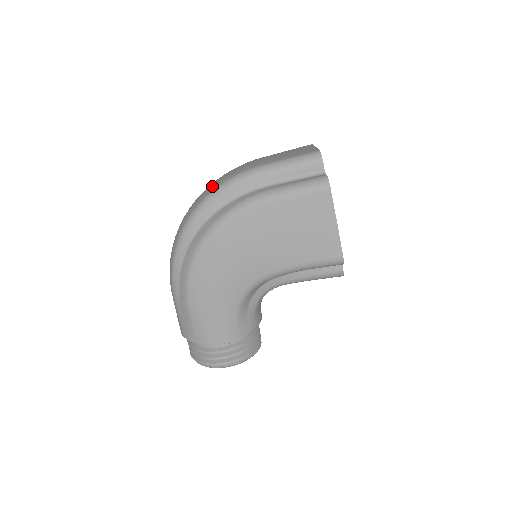
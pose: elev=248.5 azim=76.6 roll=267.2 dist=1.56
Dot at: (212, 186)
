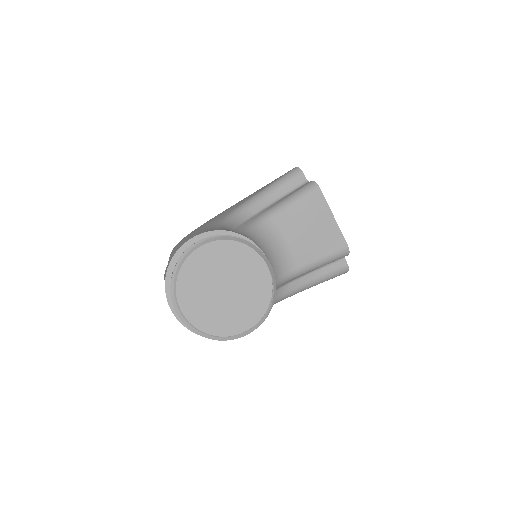
Dot at: occluded
